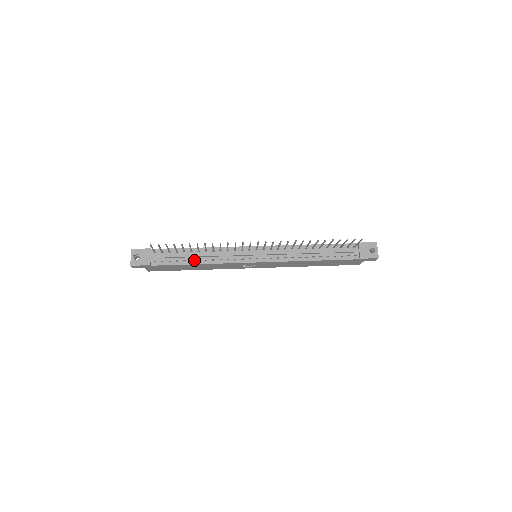
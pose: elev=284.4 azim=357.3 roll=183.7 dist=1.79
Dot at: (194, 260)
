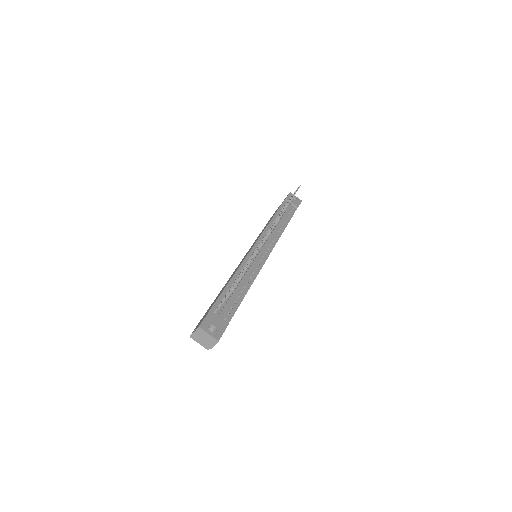
Dot at: (242, 290)
